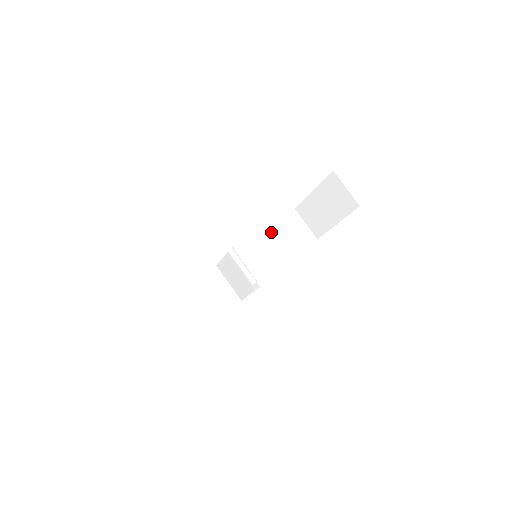
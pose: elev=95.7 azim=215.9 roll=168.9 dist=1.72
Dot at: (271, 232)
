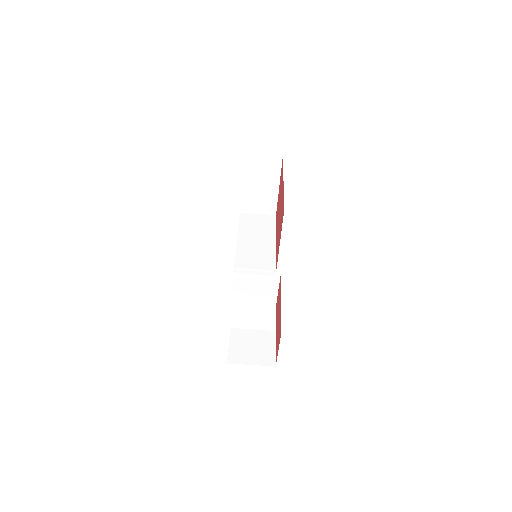
Dot at: (245, 238)
